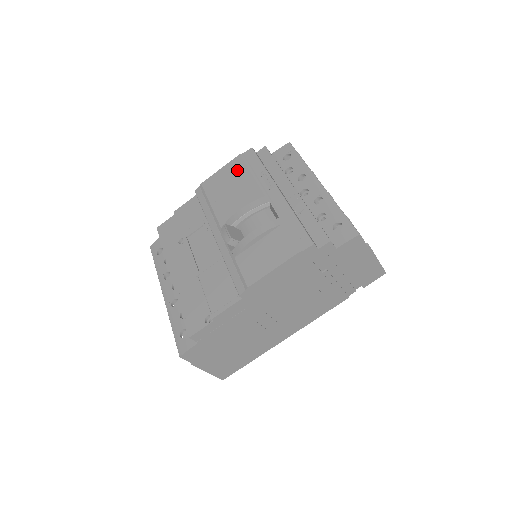
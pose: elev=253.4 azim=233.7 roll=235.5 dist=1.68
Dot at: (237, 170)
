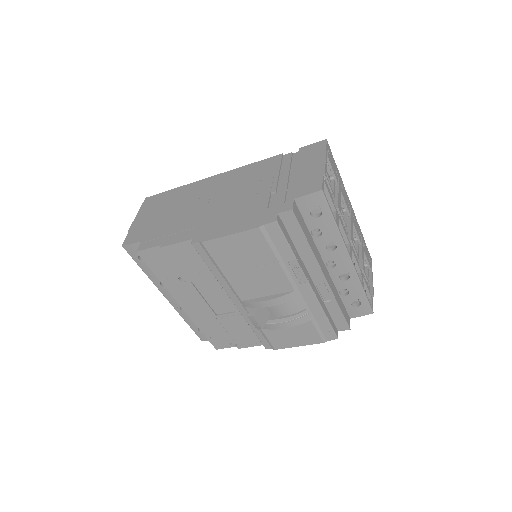
Dot at: (257, 248)
